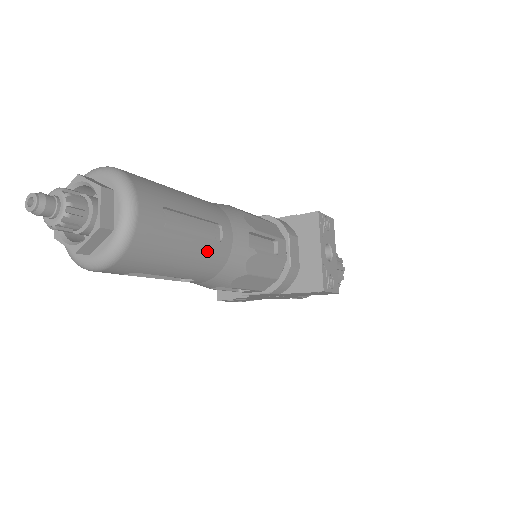
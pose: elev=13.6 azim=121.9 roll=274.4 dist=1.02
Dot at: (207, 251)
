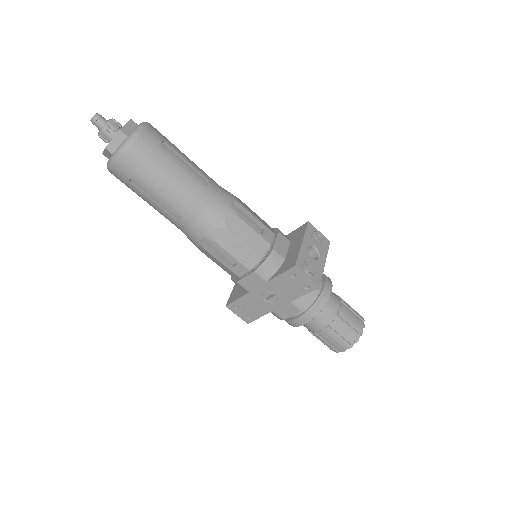
Dot at: (190, 185)
